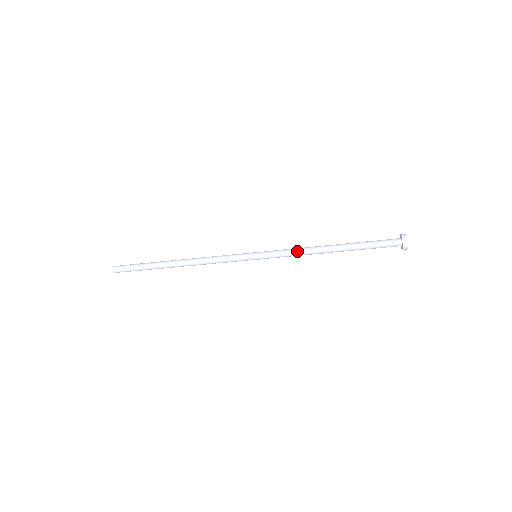
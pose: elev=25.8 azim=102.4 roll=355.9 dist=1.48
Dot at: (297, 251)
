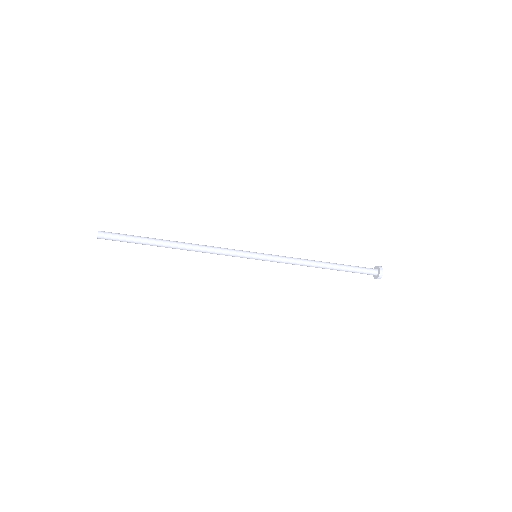
Dot at: (295, 262)
